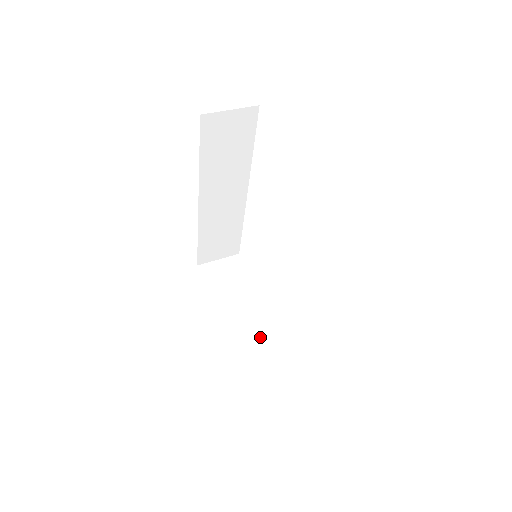
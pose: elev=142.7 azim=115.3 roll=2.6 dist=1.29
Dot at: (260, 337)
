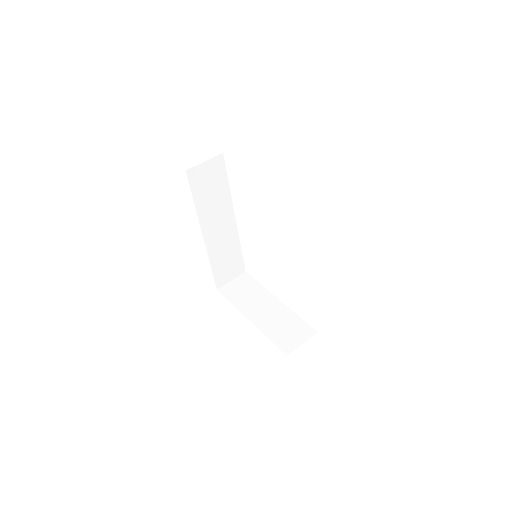
Dot at: (281, 322)
